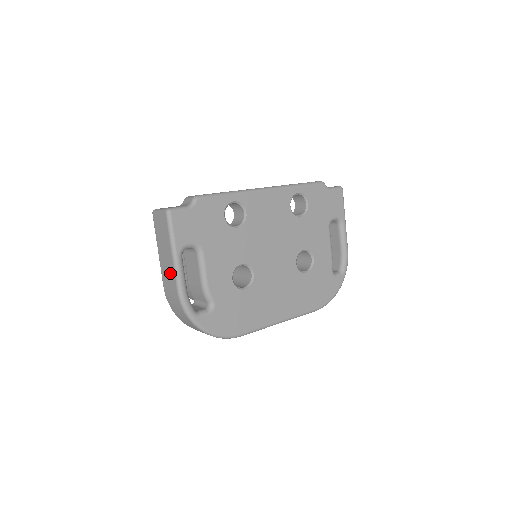
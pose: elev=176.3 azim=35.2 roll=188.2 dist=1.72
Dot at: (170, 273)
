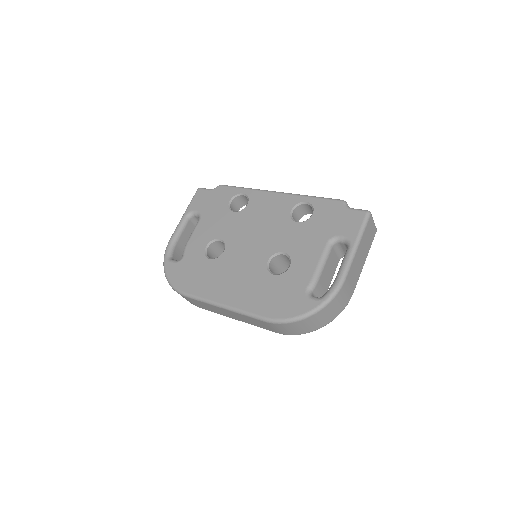
Dot at: occluded
